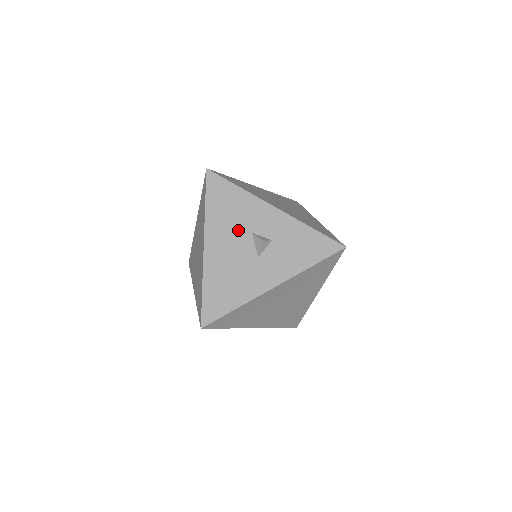
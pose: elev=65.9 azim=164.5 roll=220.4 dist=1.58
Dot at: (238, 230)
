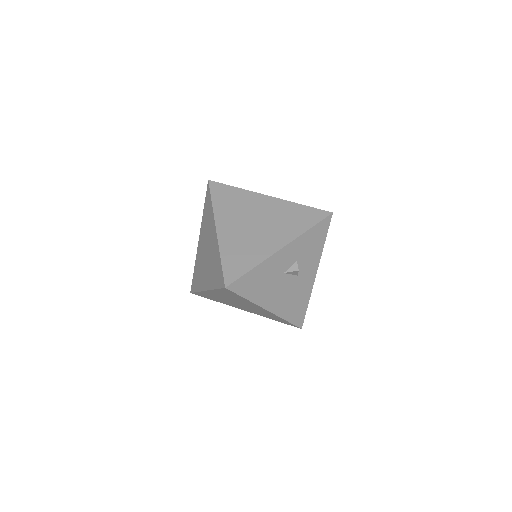
Dot at: (276, 282)
